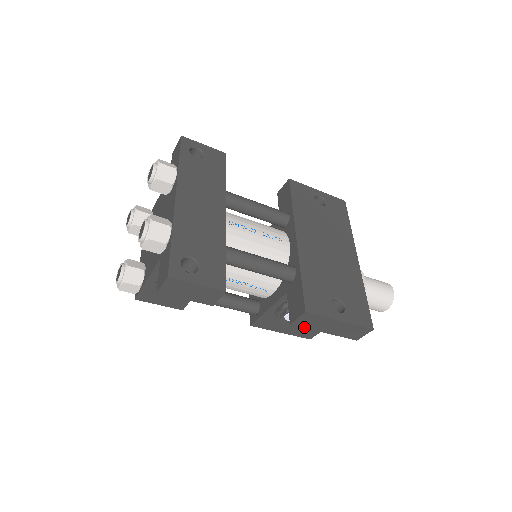
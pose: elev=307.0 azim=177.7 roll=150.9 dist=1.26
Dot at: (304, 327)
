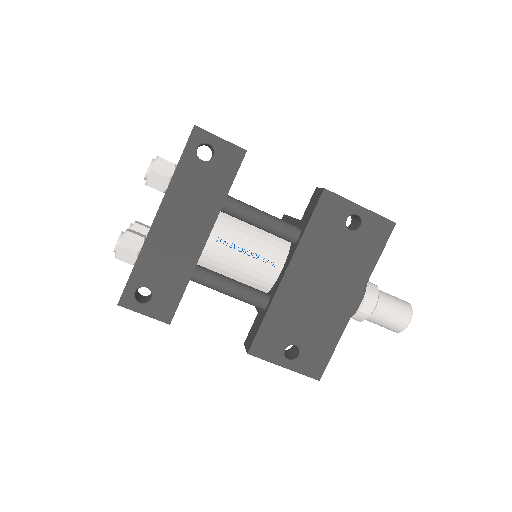
Dot at: occluded
